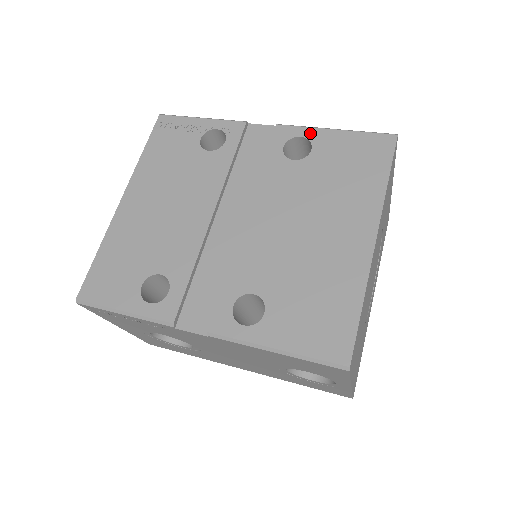
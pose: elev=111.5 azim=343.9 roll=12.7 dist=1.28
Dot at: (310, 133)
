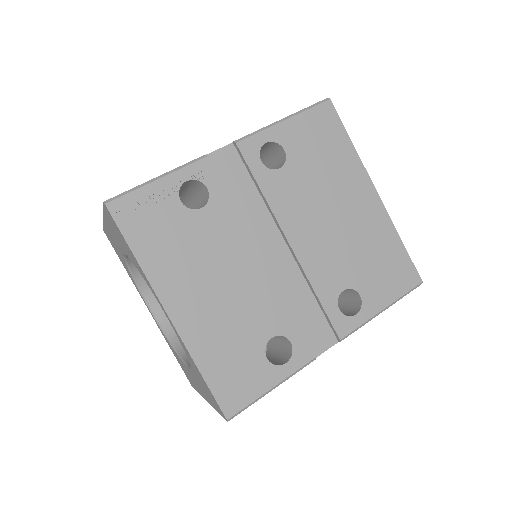
Dot at: (270, 135)
